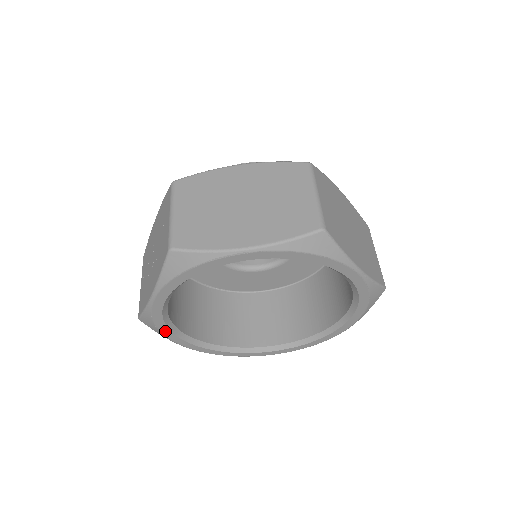
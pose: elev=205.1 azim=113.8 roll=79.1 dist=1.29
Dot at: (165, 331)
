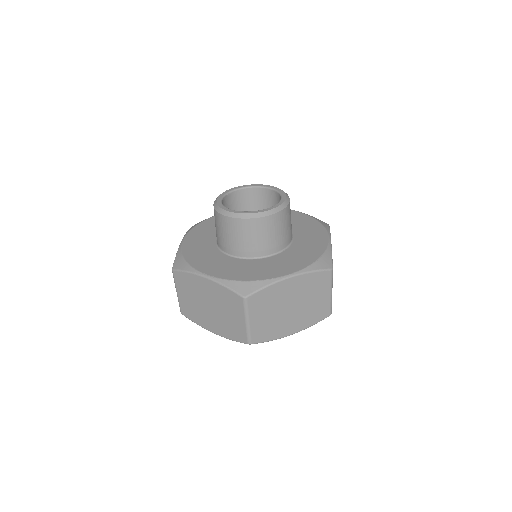
Dot at: occluded
